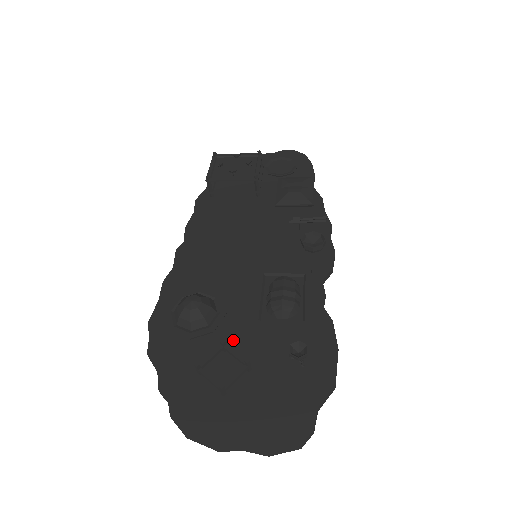
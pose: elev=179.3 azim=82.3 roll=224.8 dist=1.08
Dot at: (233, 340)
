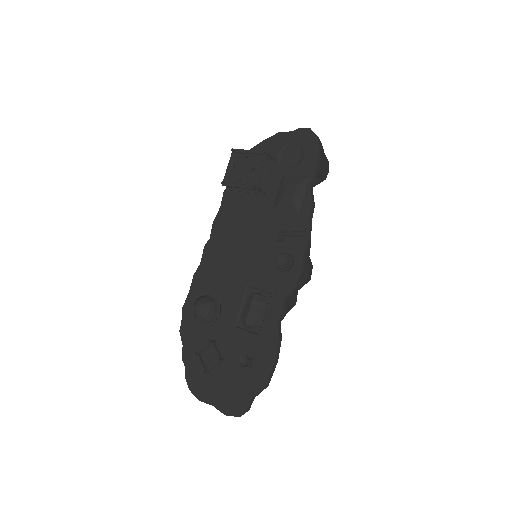
Dot at: (221, 335)
